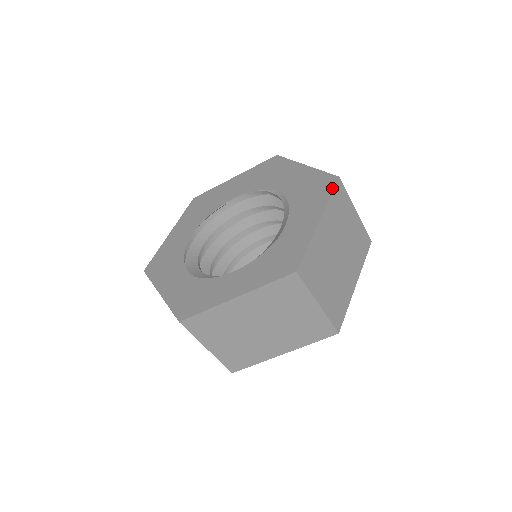
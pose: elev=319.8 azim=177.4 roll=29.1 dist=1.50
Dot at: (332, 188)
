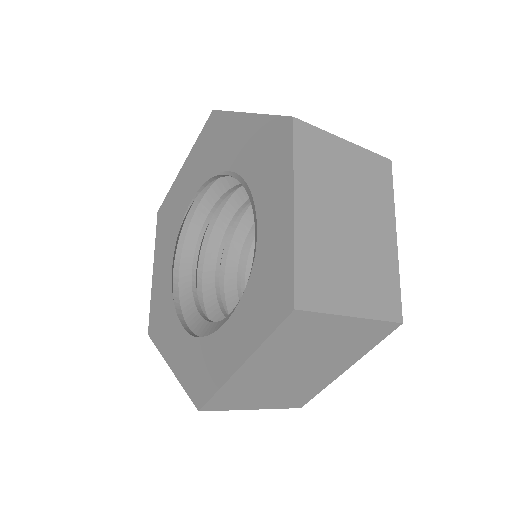
Dot at: (290, 142)
